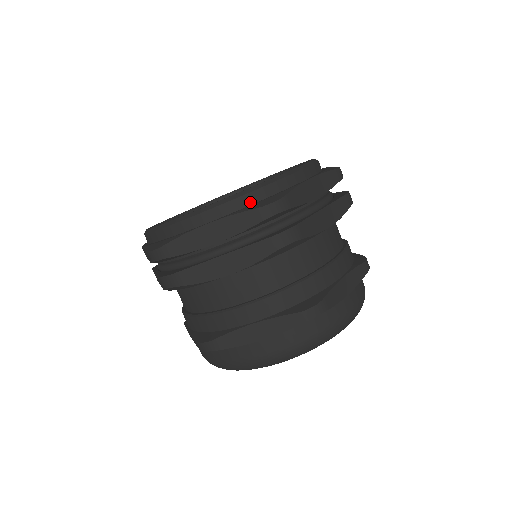
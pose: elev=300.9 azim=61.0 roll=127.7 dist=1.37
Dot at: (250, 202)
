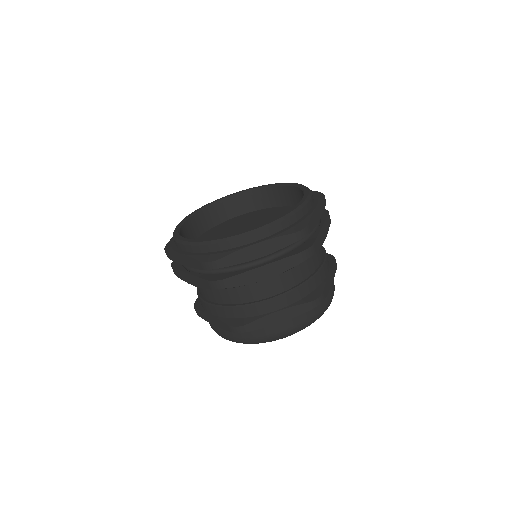
Dot at: (284, 227)
